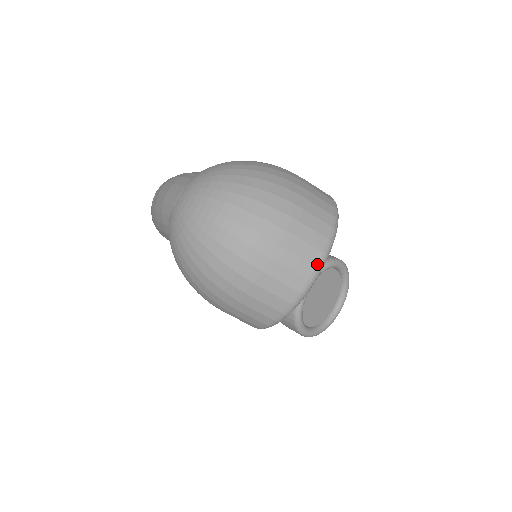
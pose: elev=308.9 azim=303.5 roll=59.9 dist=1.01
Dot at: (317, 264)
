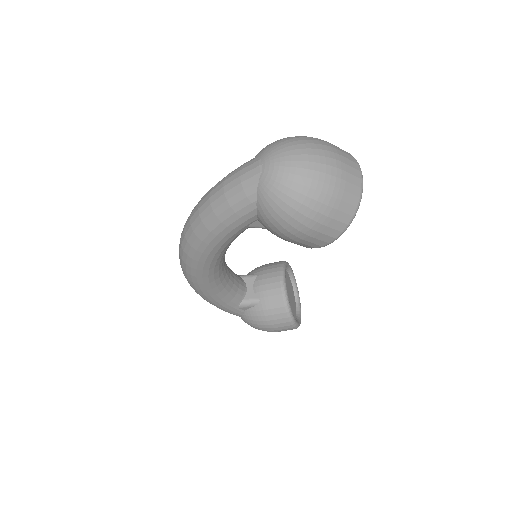
Dot at: (360, 170)
